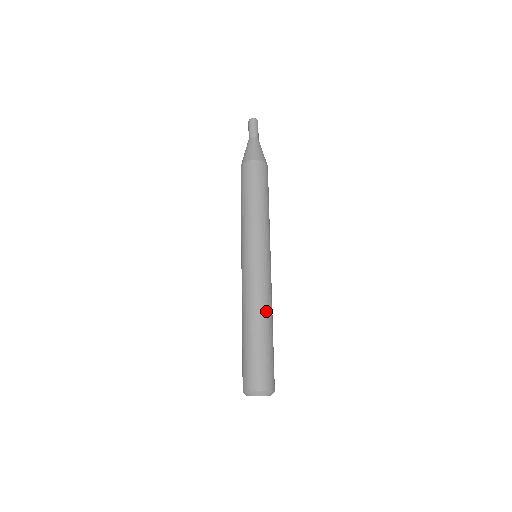
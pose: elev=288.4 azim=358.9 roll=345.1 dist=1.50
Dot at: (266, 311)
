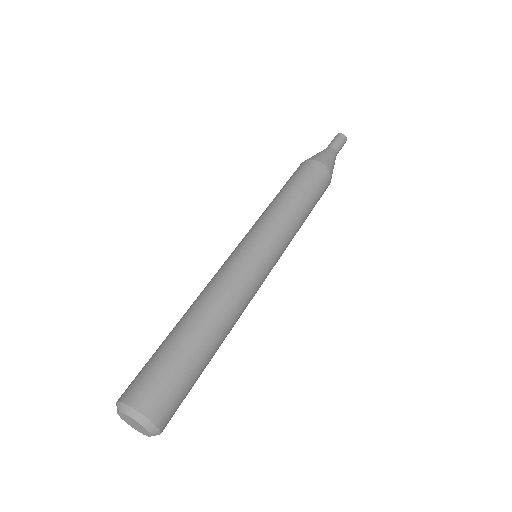
Dot at: (220, 313)
